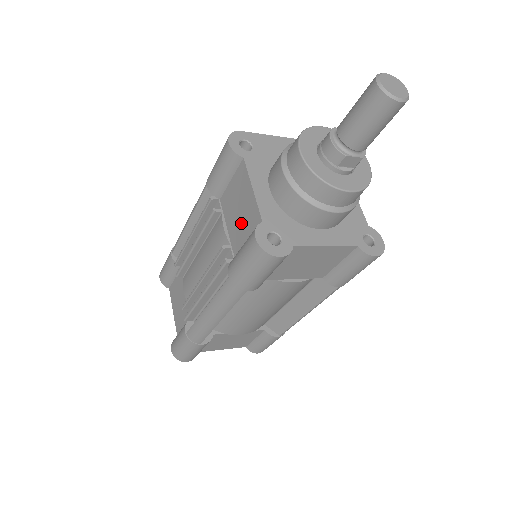
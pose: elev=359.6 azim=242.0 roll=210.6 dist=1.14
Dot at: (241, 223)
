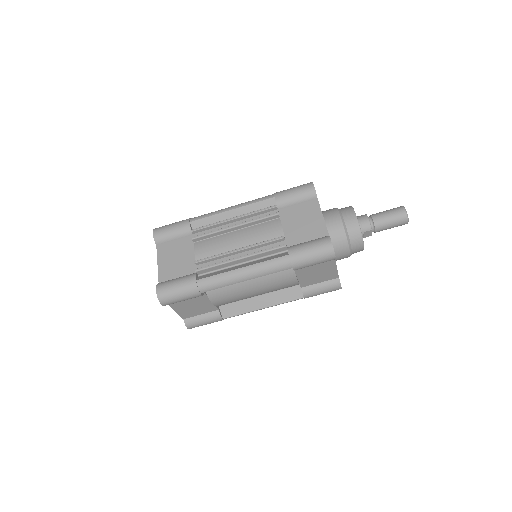
Dot at: (303, 230)
